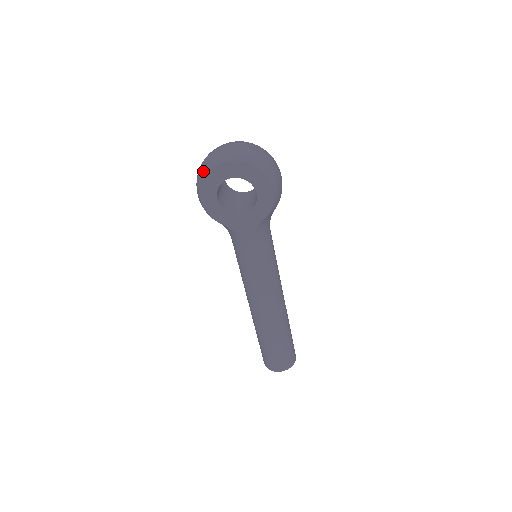
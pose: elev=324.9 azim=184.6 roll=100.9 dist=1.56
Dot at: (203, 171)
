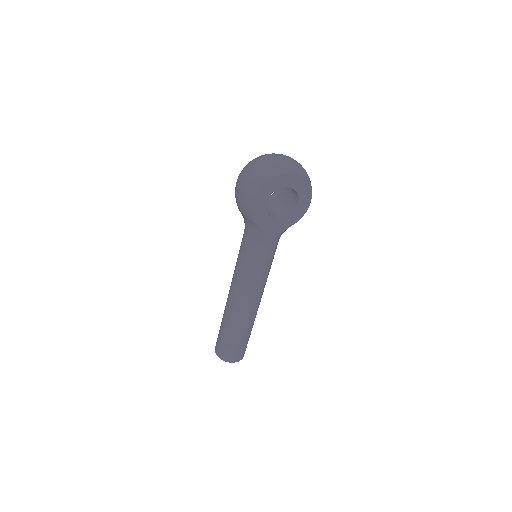
Dot at: (264, 176)
